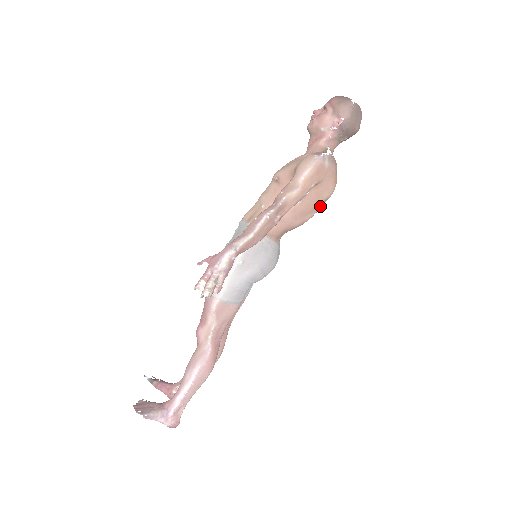
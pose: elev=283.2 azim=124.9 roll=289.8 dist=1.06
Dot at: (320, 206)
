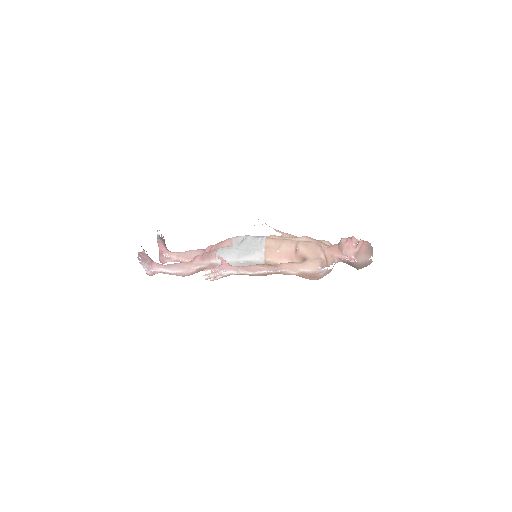
Dot at: occluded
